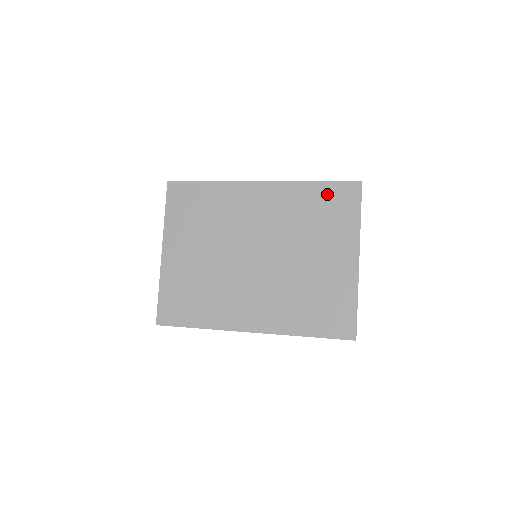
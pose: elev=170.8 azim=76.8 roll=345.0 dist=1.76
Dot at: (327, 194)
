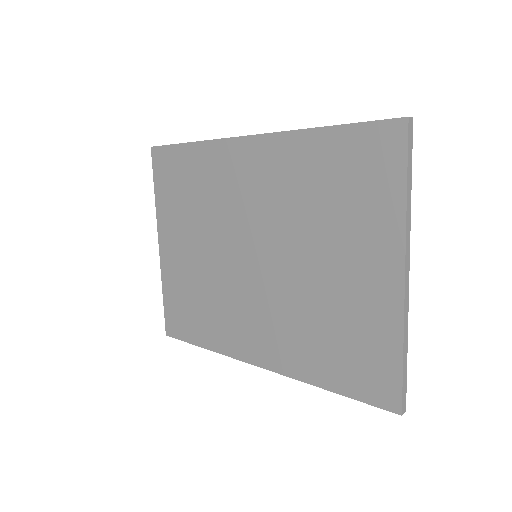
Dot at: (346, 149)
